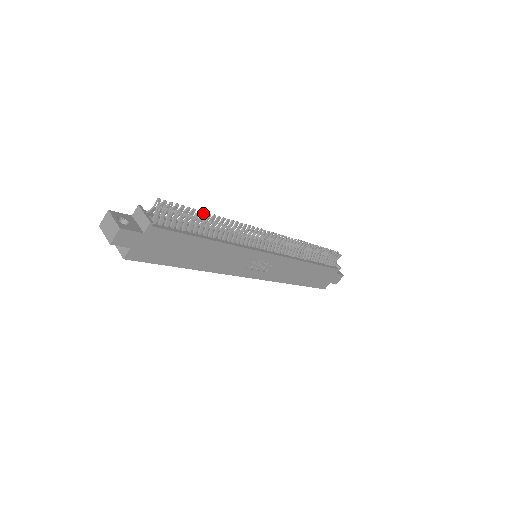
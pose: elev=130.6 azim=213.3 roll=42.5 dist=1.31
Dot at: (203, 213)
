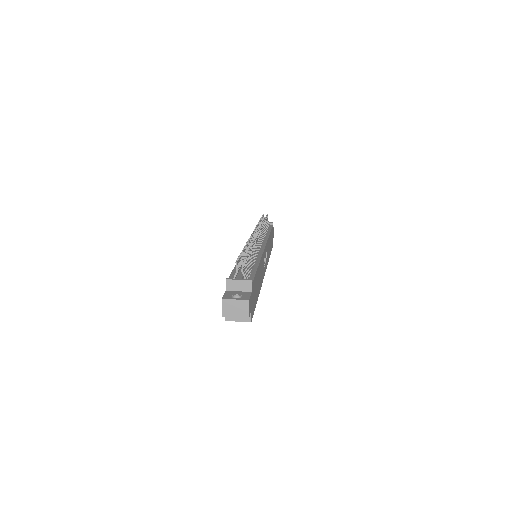
Dot at: (244, 251)
